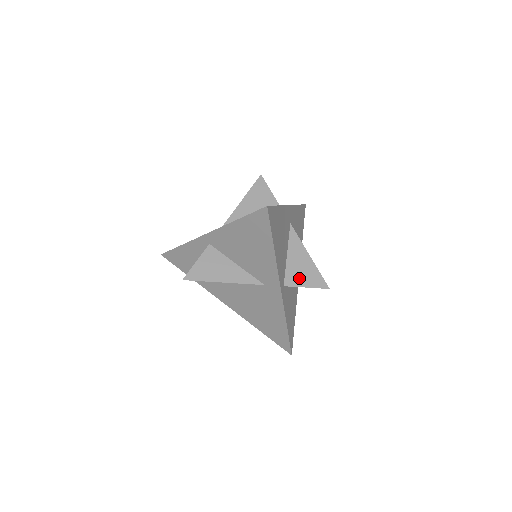
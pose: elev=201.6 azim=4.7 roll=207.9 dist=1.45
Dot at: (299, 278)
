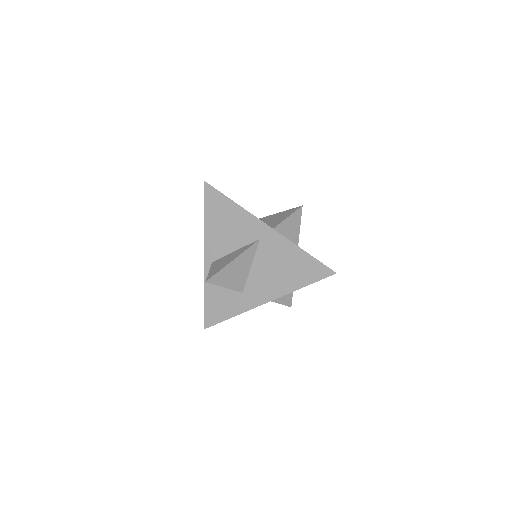
Dot at: (279, 220)
